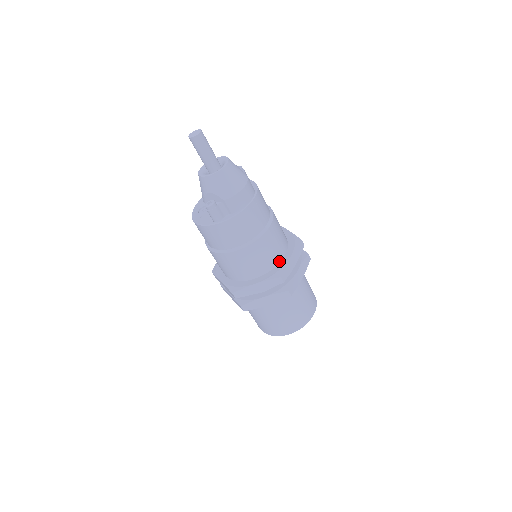
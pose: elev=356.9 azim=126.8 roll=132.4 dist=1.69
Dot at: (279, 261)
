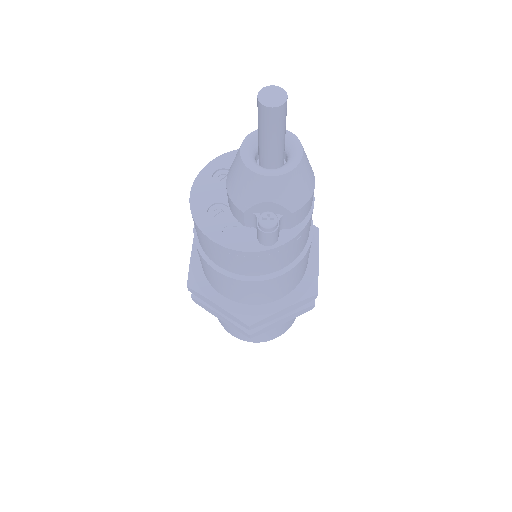
Dot at: (306, 268)
